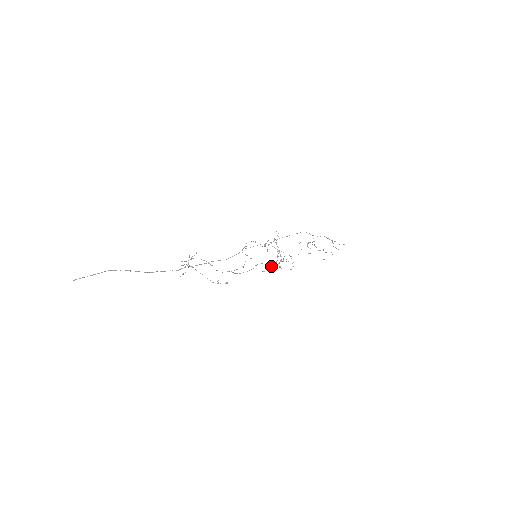
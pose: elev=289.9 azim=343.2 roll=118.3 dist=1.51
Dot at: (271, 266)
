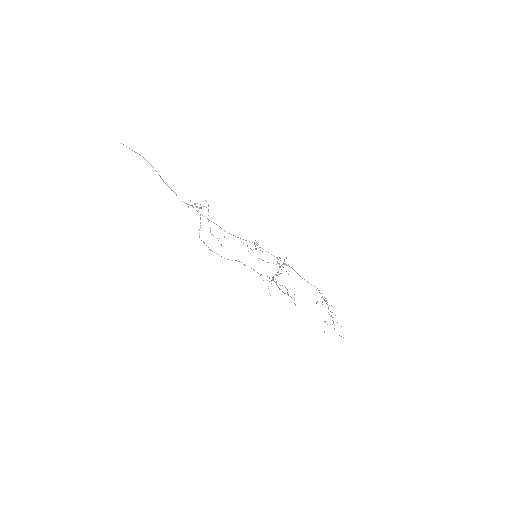
Dot at: occluded
